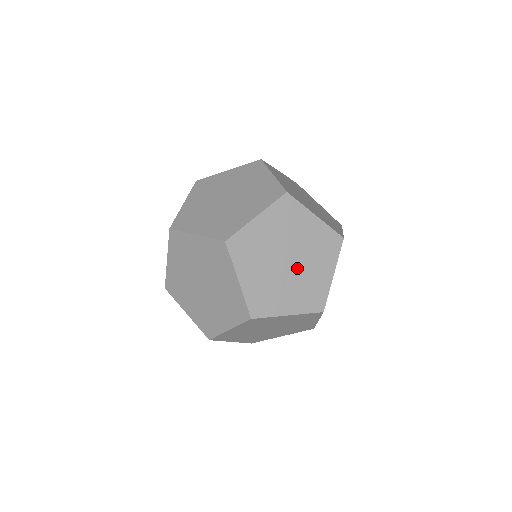
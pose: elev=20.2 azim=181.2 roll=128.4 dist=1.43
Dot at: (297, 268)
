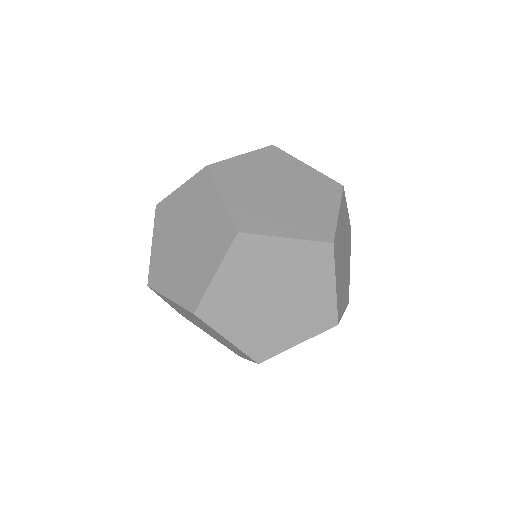
Dot at: (292, 199)
